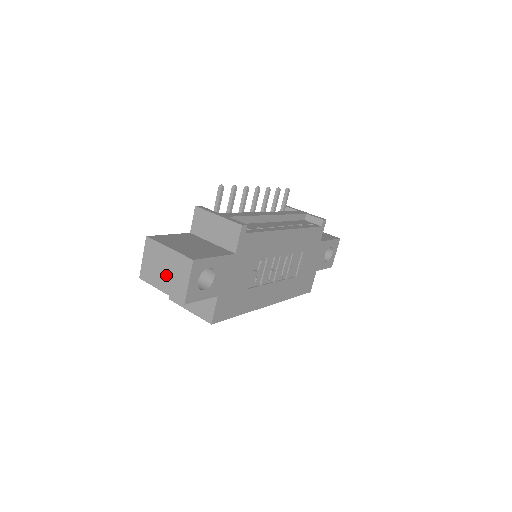
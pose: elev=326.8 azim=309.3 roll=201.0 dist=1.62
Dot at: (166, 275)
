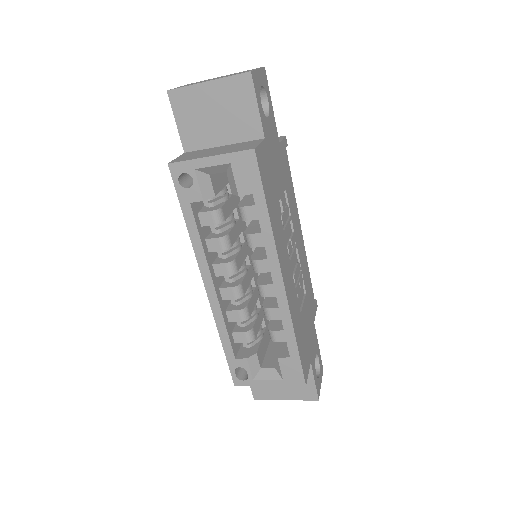
Dot at: occluded
